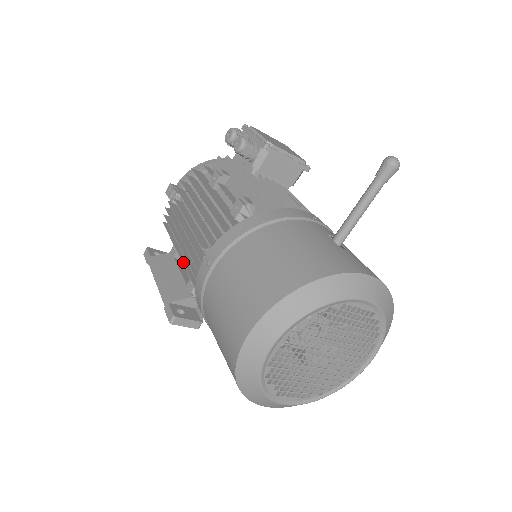
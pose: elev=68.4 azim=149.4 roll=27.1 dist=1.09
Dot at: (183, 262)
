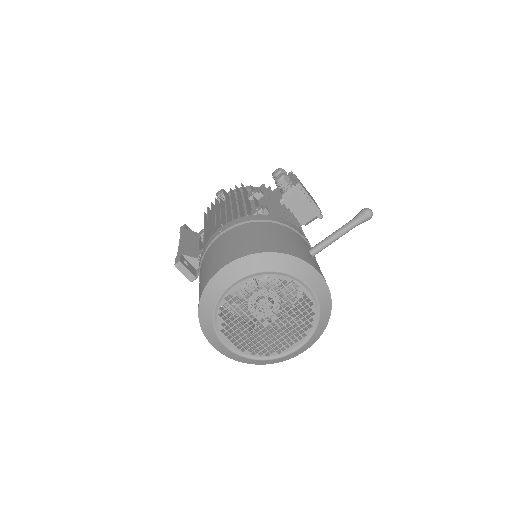
Dot at: (204, 235)
